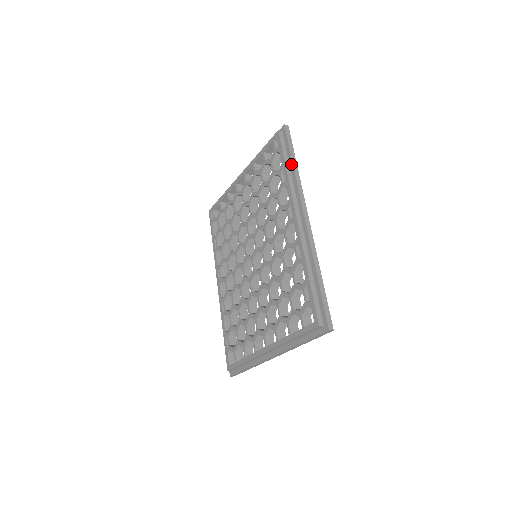
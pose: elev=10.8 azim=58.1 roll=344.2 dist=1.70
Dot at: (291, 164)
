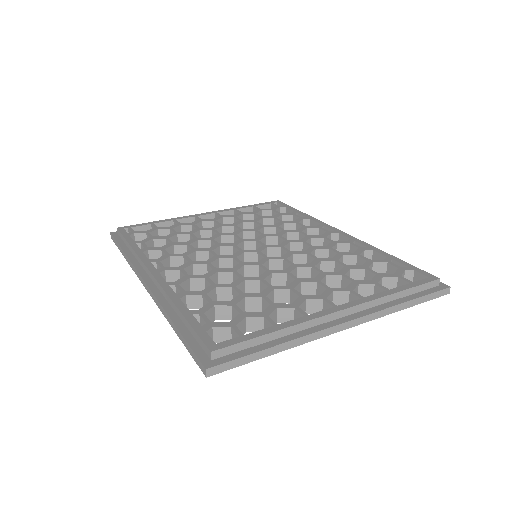
Dot at: occluded
